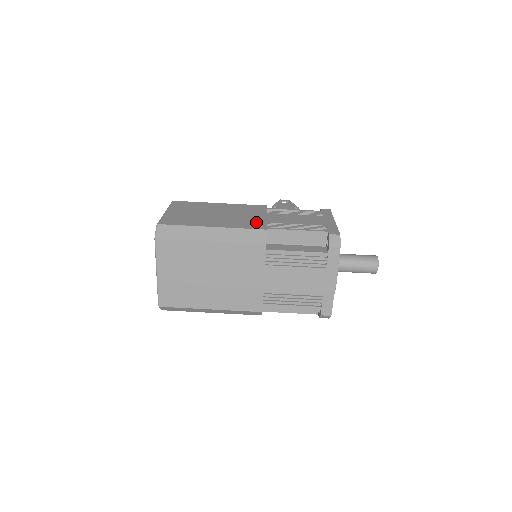
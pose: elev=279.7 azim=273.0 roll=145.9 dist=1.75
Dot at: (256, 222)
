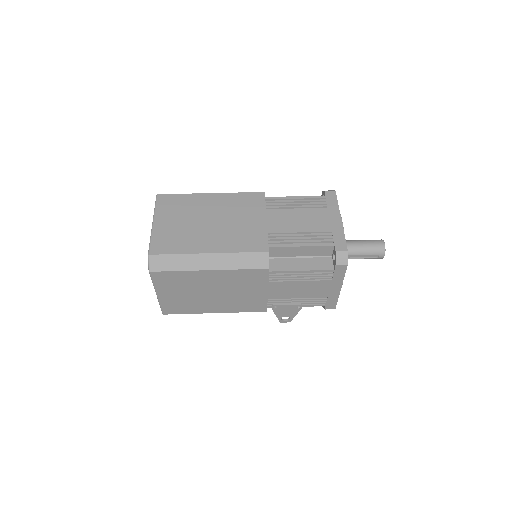
Dot at: occluded
